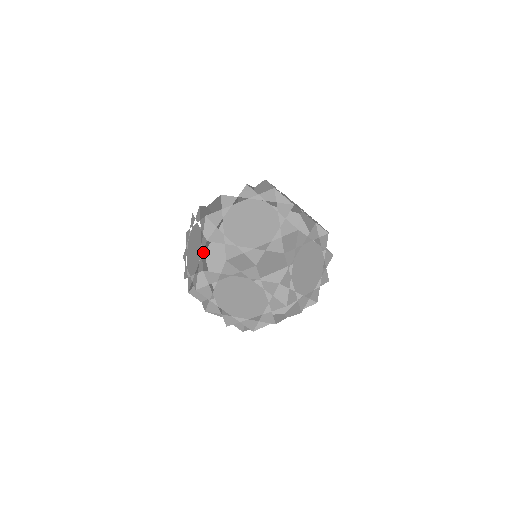
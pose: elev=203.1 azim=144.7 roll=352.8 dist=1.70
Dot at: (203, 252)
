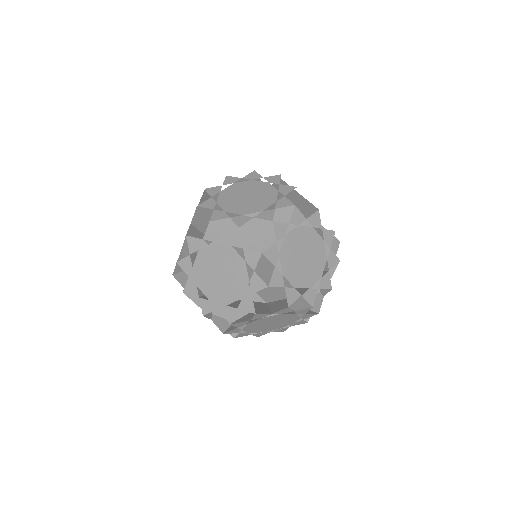
Dot at: (256, 217)
